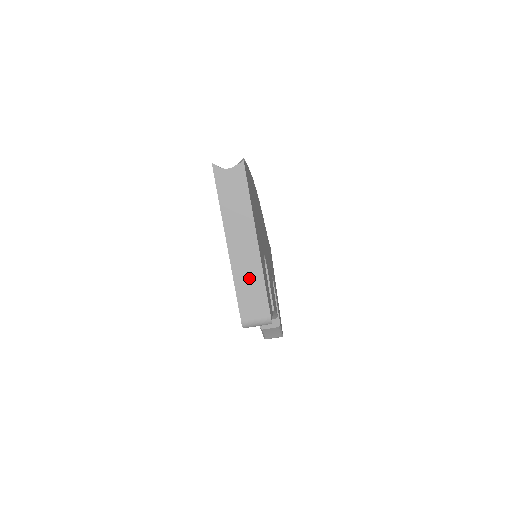
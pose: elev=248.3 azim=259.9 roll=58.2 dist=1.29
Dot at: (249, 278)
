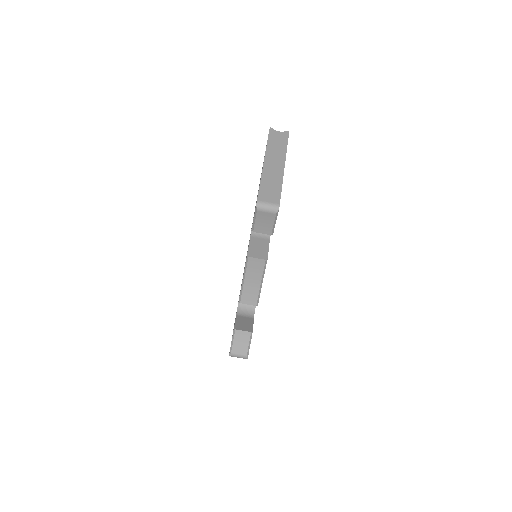
Dot at: (272, 180)
